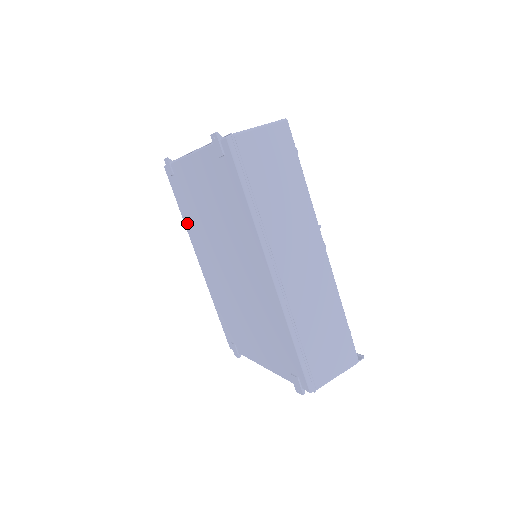
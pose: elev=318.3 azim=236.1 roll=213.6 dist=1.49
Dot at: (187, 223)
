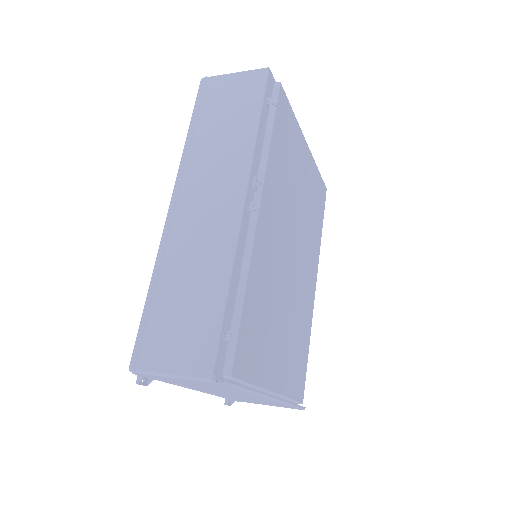
Dot at: occluded
